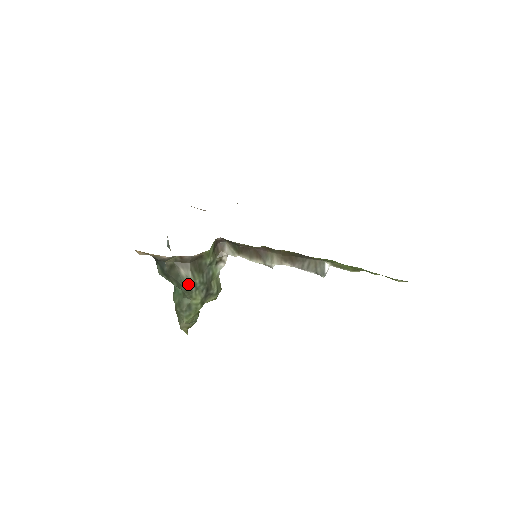
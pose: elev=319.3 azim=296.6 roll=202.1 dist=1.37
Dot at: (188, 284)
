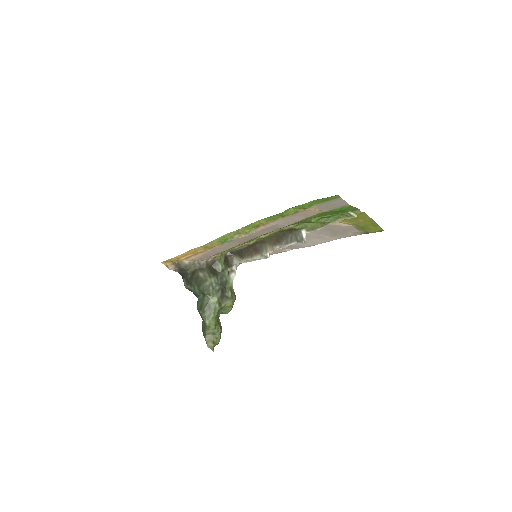
Dot at: (205, 282)
